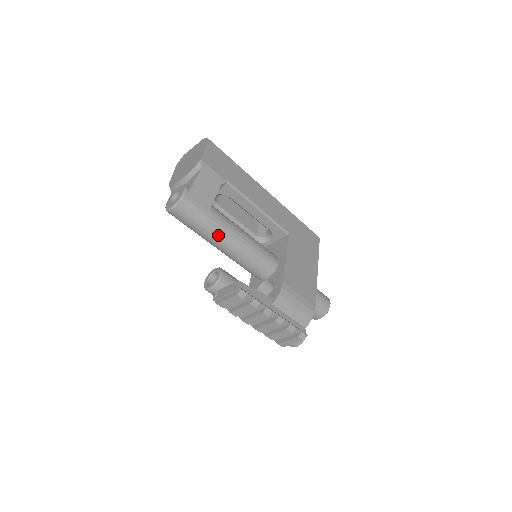
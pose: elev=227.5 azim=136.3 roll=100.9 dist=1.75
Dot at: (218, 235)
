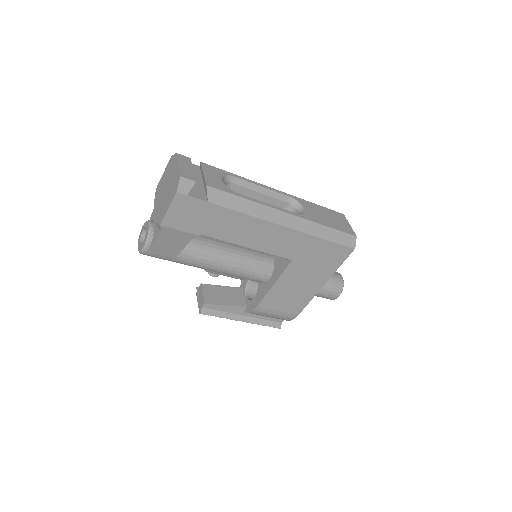
Dot at: occluded
